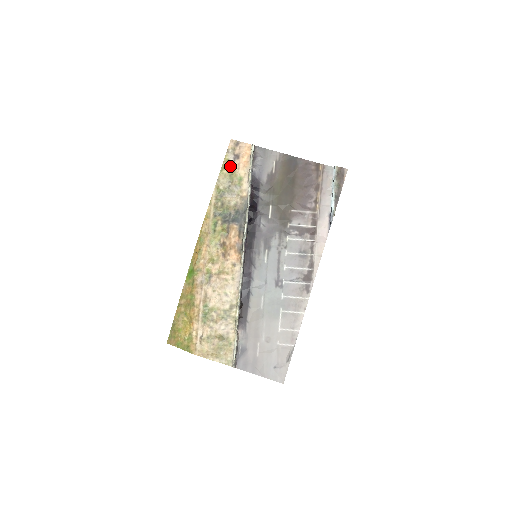
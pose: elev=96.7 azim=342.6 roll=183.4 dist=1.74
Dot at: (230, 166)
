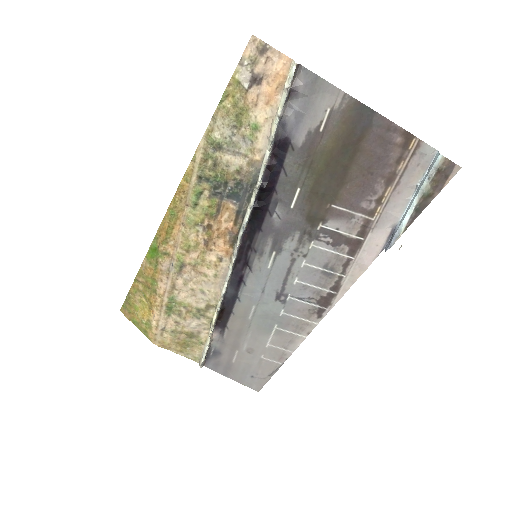
Dot at: (240, 96)
